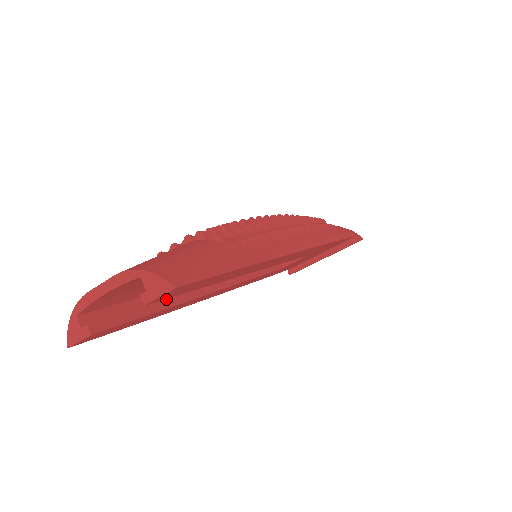
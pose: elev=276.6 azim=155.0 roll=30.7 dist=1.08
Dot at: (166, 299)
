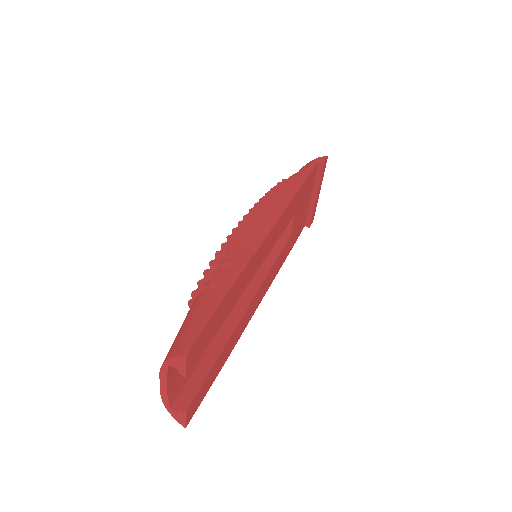
Dot at: (219, 345)
